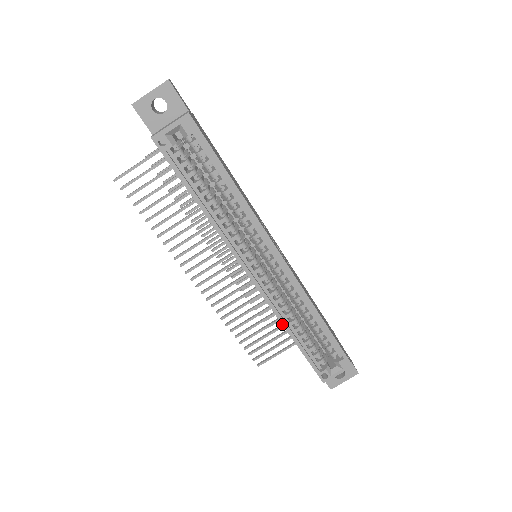
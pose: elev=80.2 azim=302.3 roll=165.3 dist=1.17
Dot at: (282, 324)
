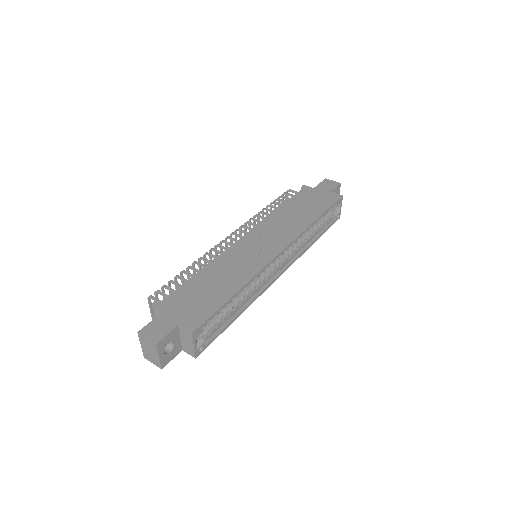
Dot at: occluded
